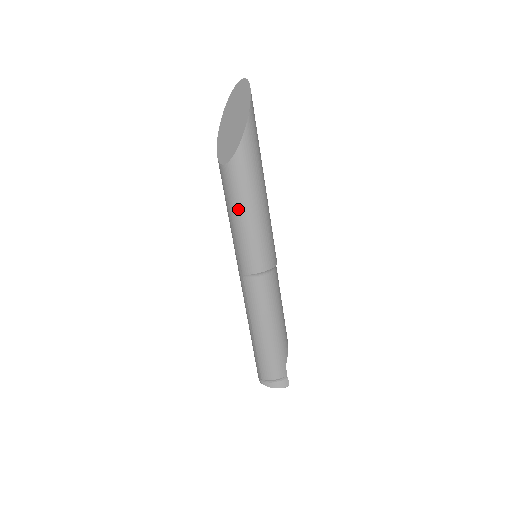
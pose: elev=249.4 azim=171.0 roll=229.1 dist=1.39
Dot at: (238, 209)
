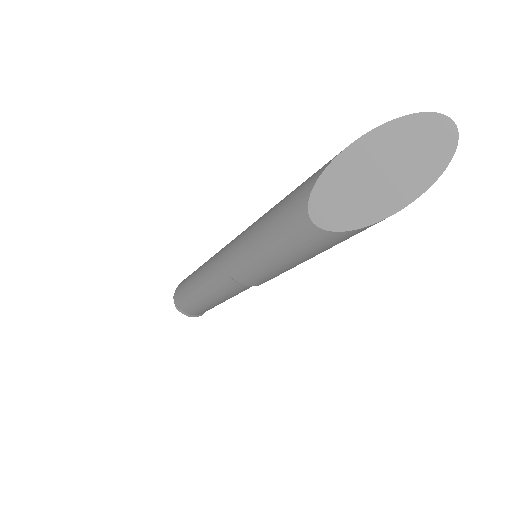
Dot at: (284, 256)
